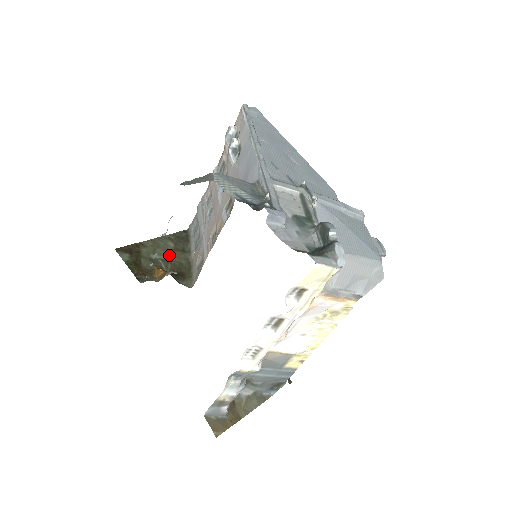
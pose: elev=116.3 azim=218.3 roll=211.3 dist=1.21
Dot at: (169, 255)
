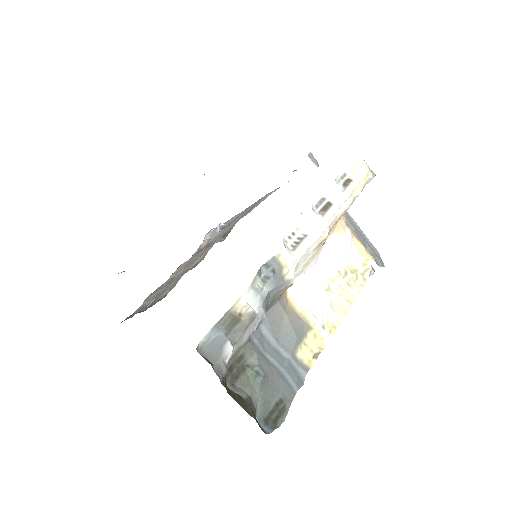
Dot at: occluded
